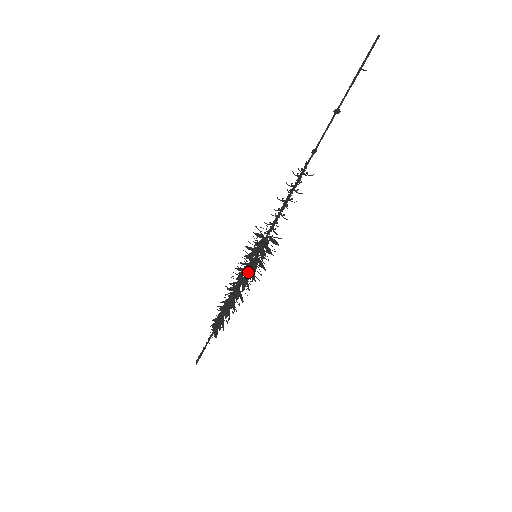
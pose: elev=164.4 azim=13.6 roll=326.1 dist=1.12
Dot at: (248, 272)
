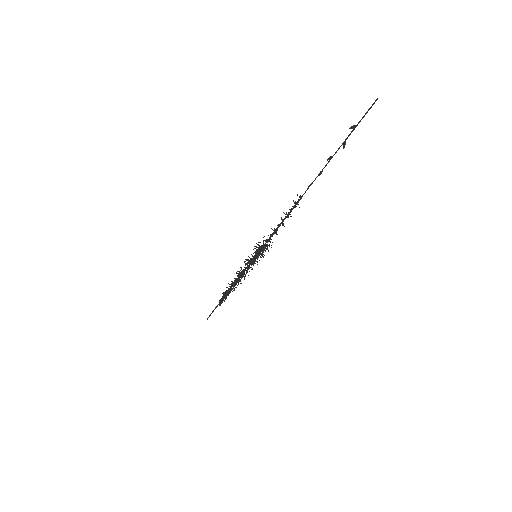
Dot at: (247, 266)
